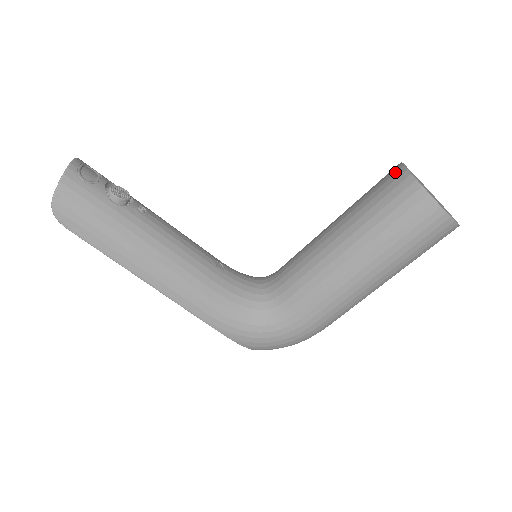
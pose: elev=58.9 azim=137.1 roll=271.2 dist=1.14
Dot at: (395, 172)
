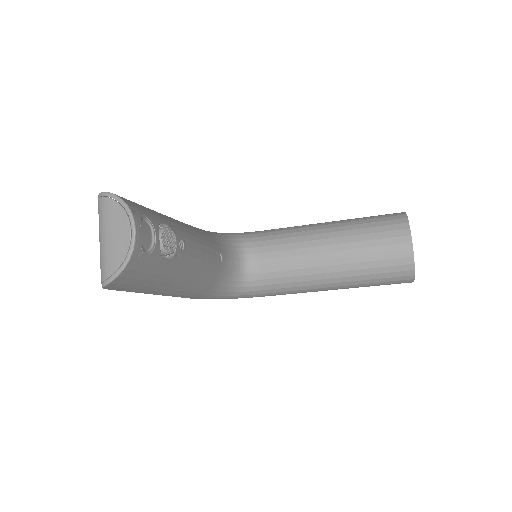
Dot at: (403, 242)
